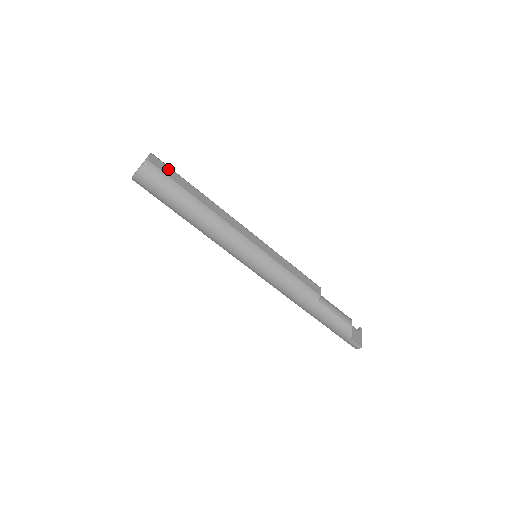
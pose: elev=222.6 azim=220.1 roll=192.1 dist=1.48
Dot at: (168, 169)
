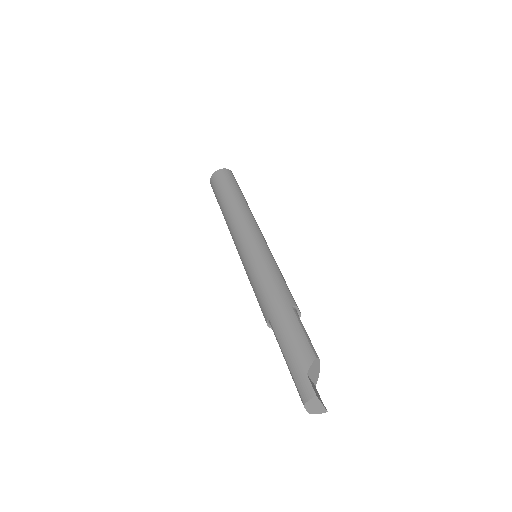
Dot at: occluded
